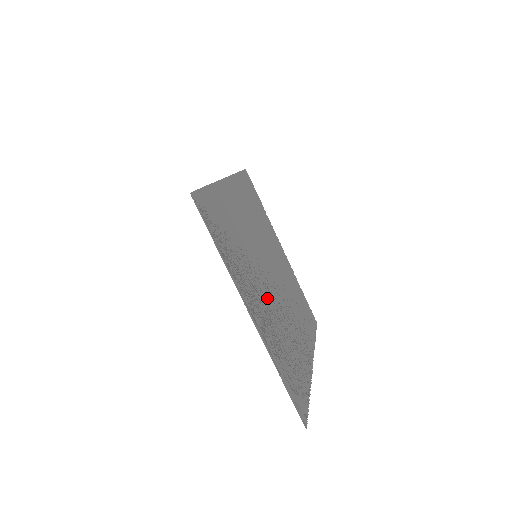
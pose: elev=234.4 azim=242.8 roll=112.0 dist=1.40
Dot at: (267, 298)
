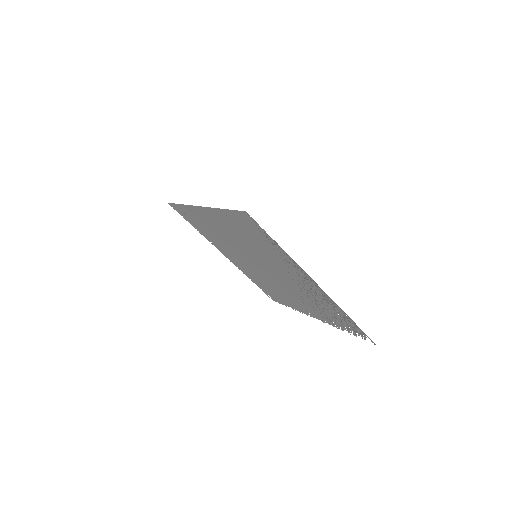
Dot at: (289, 280)
